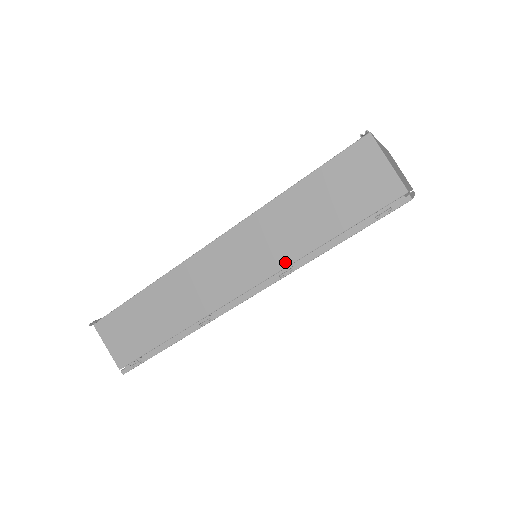
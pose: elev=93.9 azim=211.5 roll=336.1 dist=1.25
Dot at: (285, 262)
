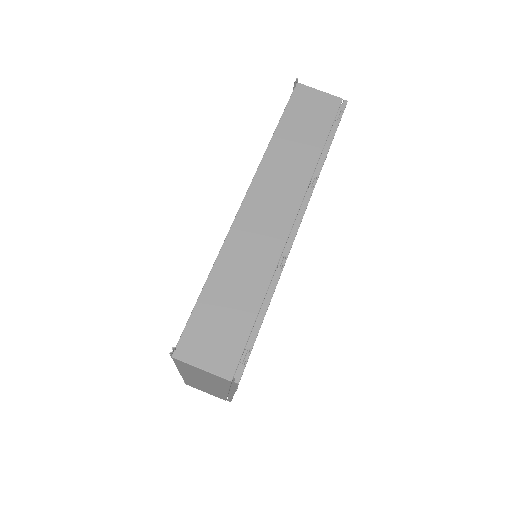
Dot at: (307, 177)
